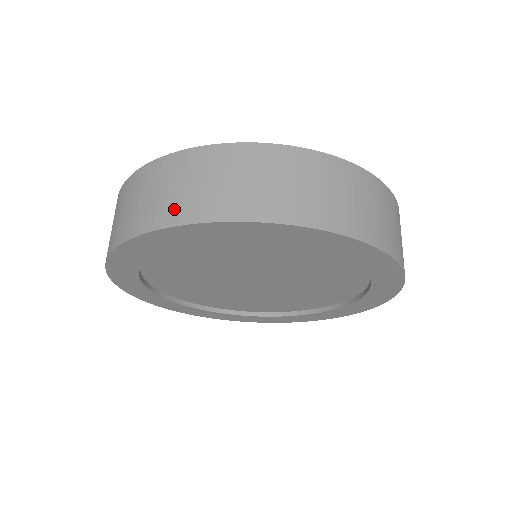
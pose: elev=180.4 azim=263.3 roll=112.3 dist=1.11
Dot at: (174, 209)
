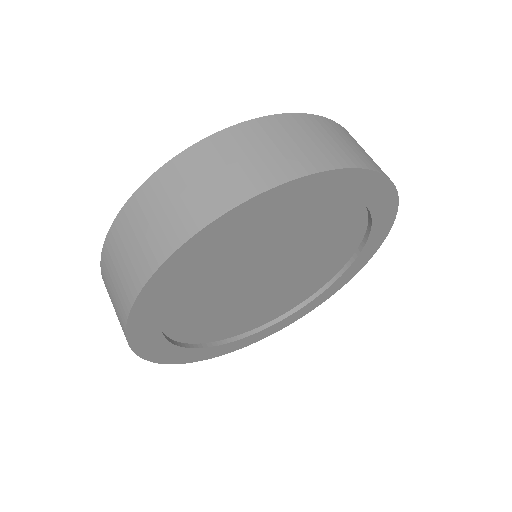
Dot at: (120, 308)
